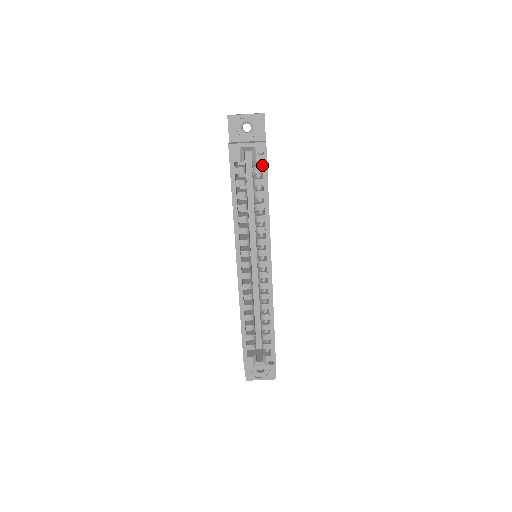
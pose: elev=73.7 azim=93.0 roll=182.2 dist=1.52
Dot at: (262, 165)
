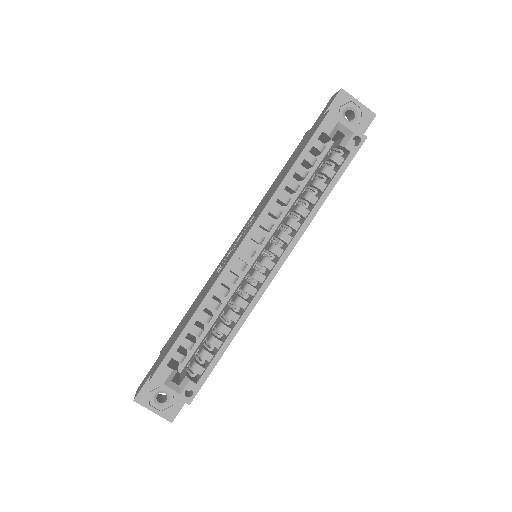
Dot at: (347, 156)
